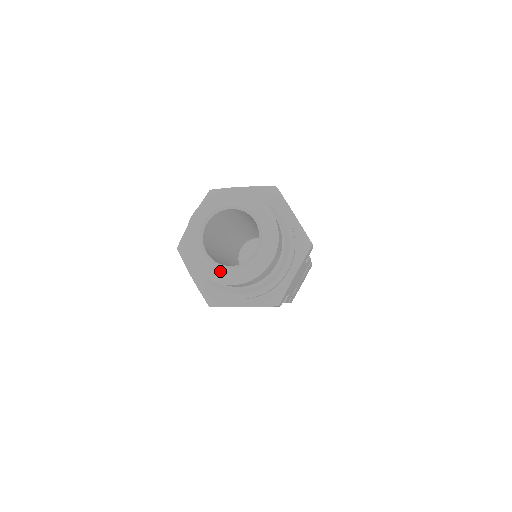
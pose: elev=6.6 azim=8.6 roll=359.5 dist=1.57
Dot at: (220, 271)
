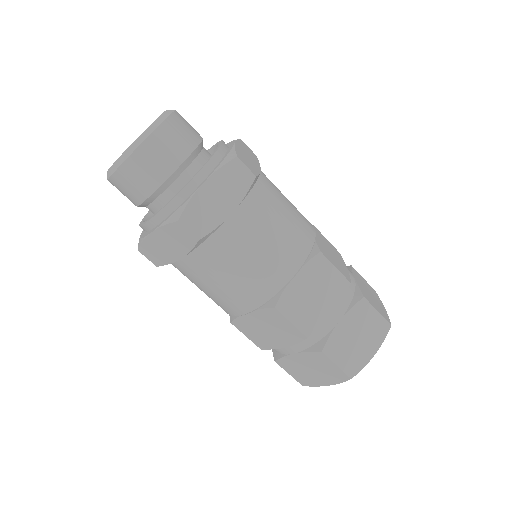
Dot at: (133, 142)
